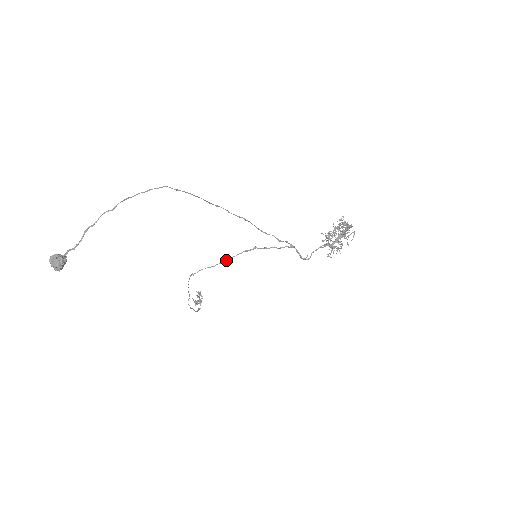
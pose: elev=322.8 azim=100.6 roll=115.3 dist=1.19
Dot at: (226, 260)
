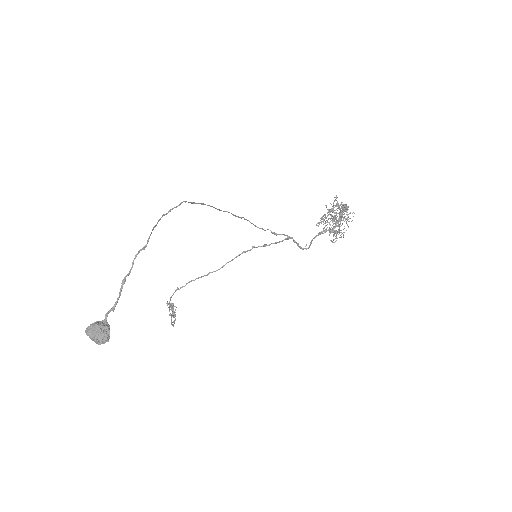
Dot at: occluded
